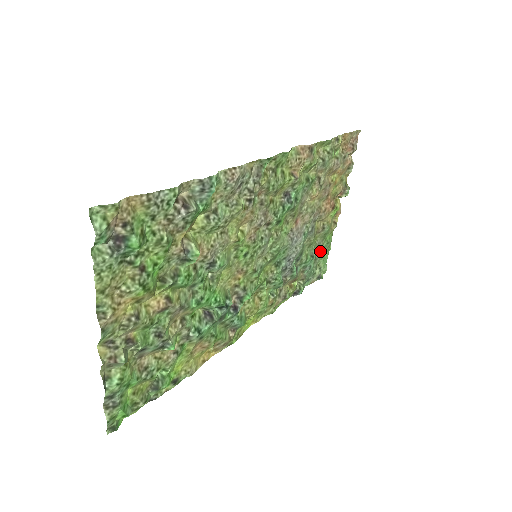
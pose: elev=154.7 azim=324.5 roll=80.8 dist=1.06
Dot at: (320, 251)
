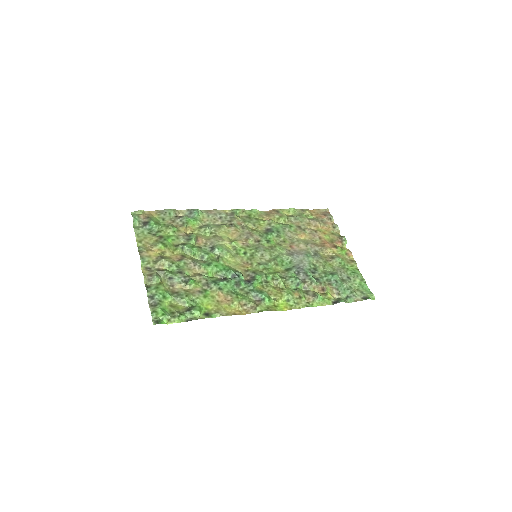
Dot at: (346, 276)
